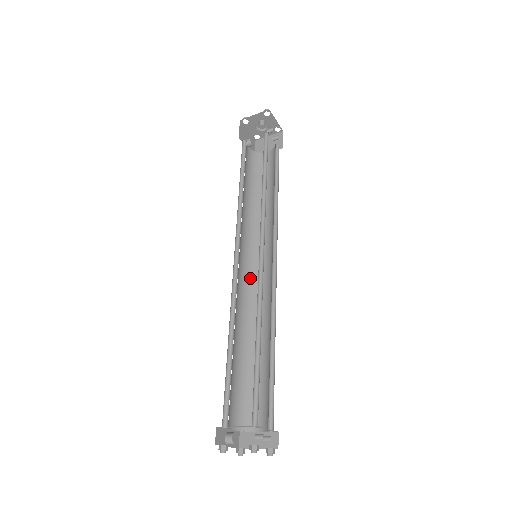
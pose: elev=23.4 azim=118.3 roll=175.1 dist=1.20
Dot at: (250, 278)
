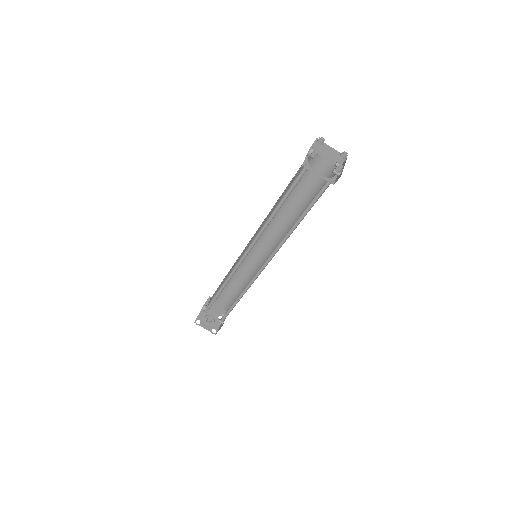
Dot at: occluded
